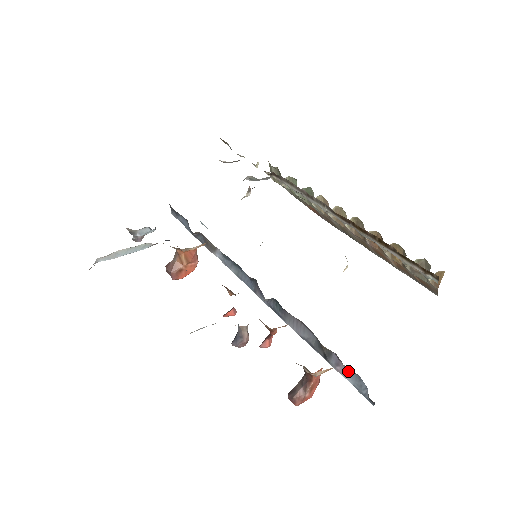
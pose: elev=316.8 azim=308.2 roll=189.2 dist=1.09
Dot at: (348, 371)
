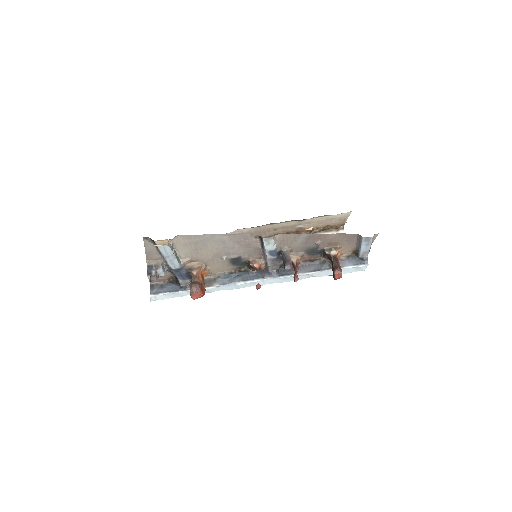
Dot at: (346, 261)
